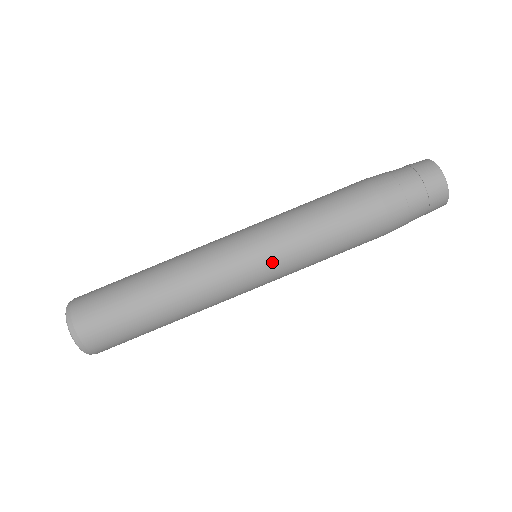
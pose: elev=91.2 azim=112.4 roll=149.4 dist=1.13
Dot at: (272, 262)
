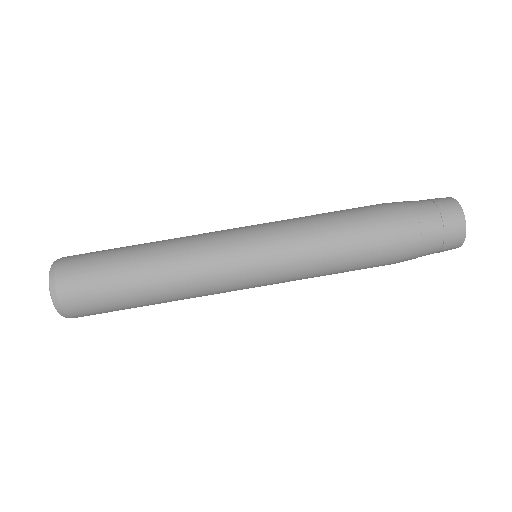
Dot at: (273, 281)
